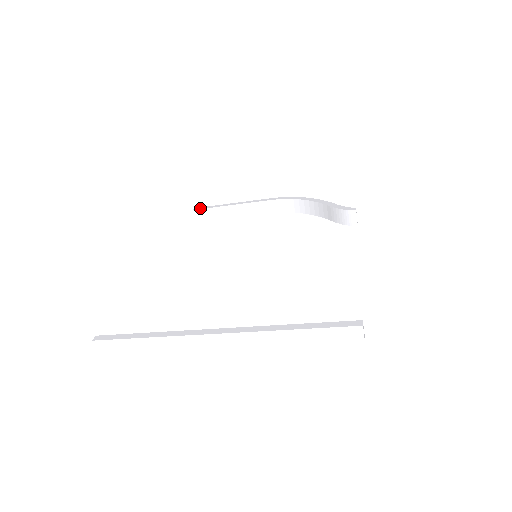
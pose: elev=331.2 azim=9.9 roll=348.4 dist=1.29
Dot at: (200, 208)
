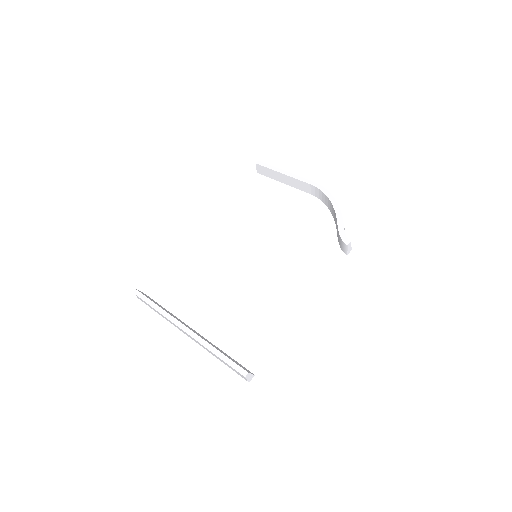
Dot at: (261, 164)
